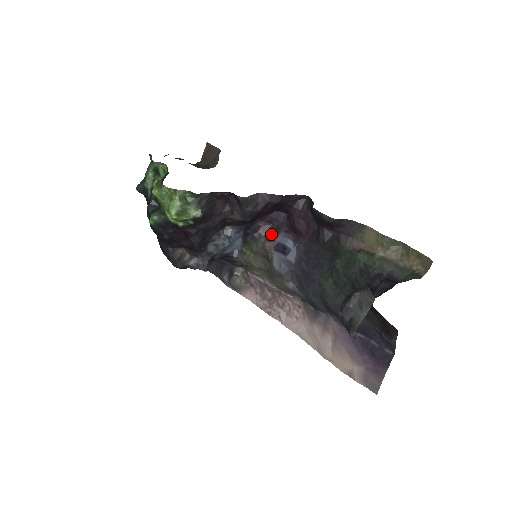
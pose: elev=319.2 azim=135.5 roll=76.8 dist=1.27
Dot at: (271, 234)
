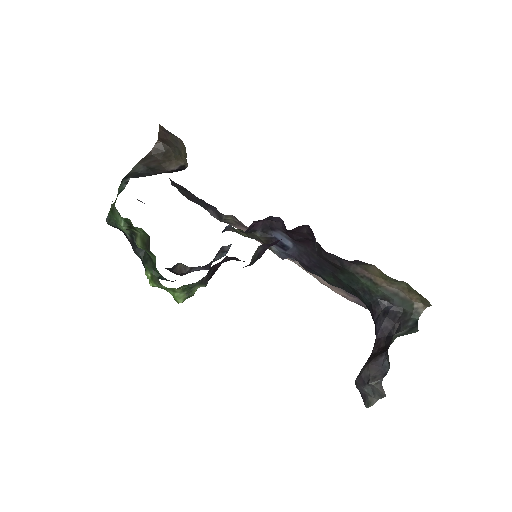
Dot at: (266, 229)
